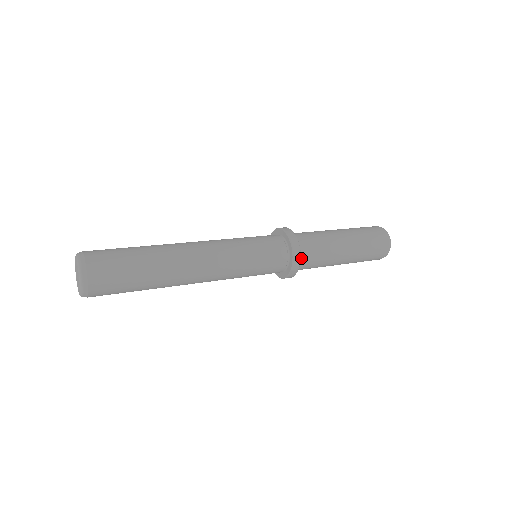
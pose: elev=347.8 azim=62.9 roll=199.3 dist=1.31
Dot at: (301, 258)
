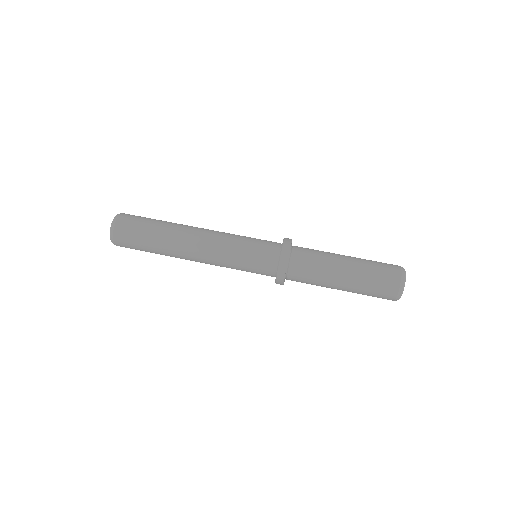
Dot at: (290, 272)
